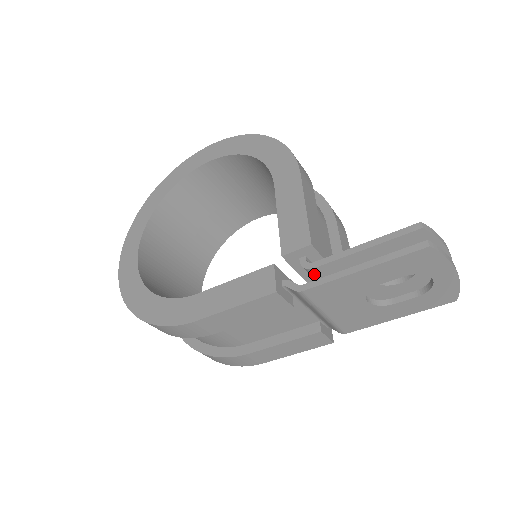
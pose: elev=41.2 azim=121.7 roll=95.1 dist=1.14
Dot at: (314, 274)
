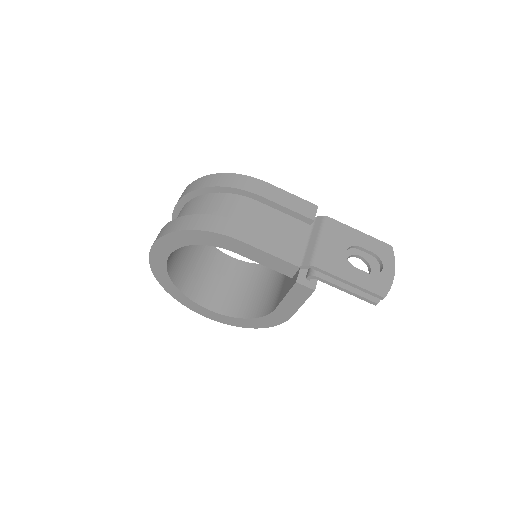
Dot at: occluded
